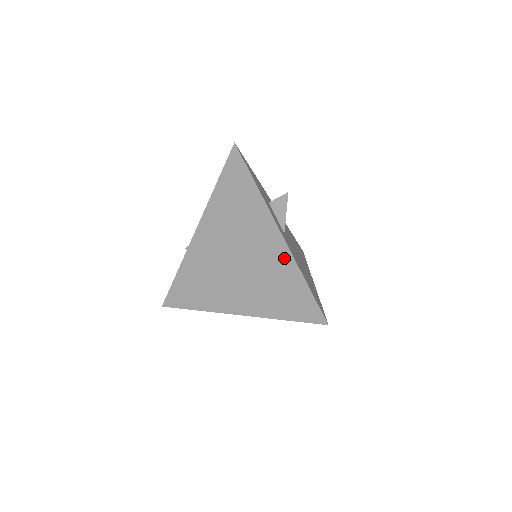
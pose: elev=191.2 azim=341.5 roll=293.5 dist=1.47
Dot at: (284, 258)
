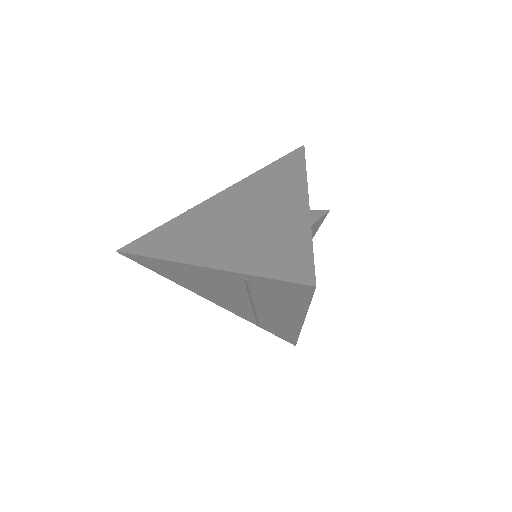
Dot at: (298, 221)
